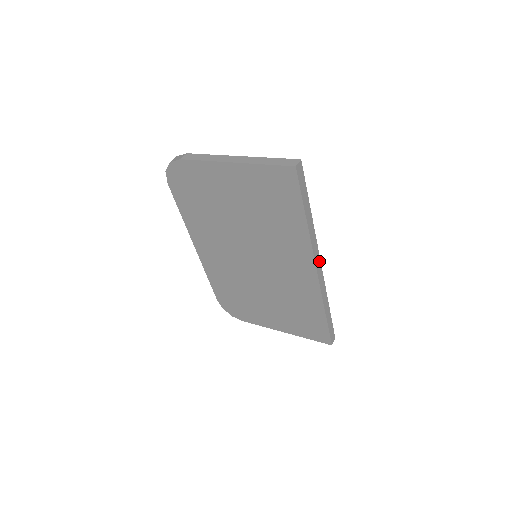
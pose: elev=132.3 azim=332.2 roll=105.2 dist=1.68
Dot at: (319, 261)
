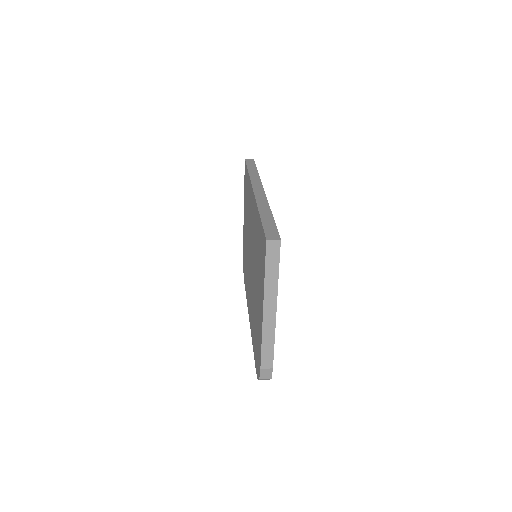
Dot at: (261, 188)
